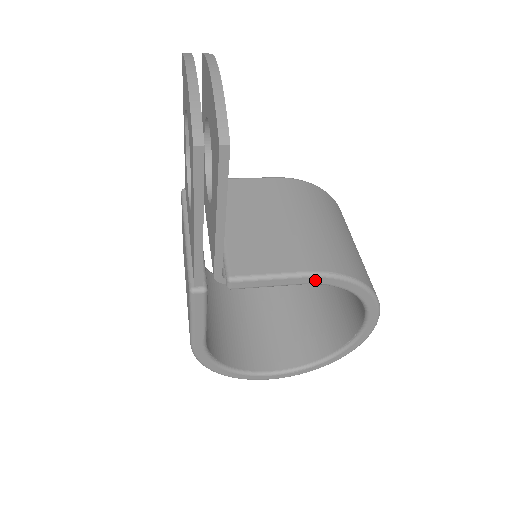
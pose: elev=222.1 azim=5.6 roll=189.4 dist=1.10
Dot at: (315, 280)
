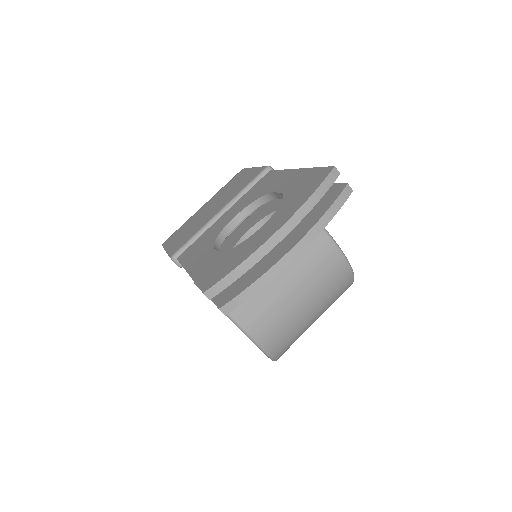
Dot at: (244, 333)
